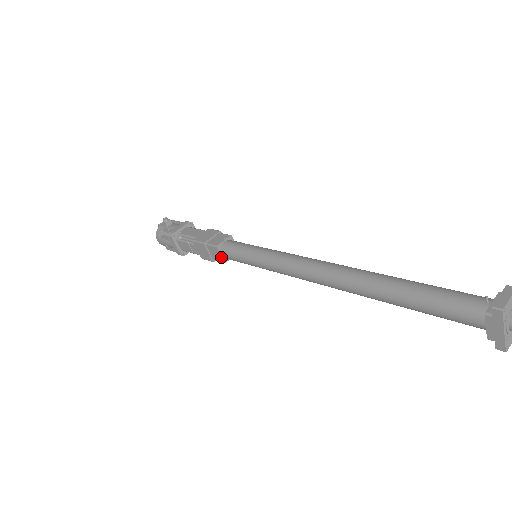
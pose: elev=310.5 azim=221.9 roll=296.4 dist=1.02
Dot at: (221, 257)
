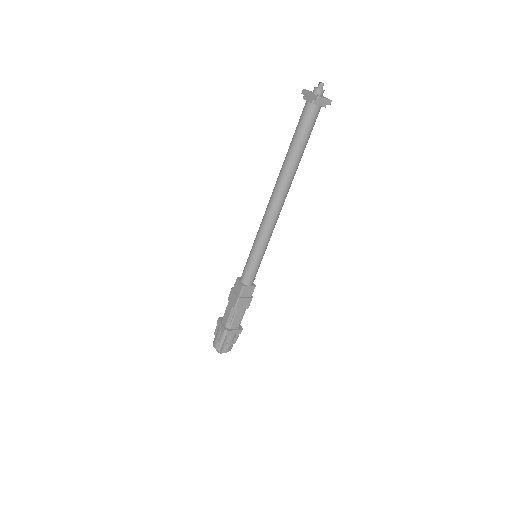
Dot at: (240, 283)
